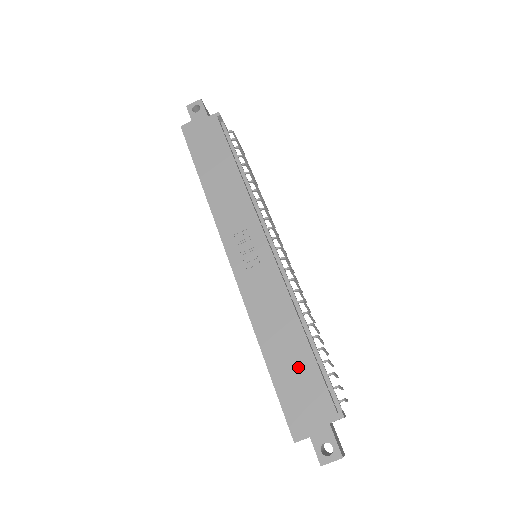
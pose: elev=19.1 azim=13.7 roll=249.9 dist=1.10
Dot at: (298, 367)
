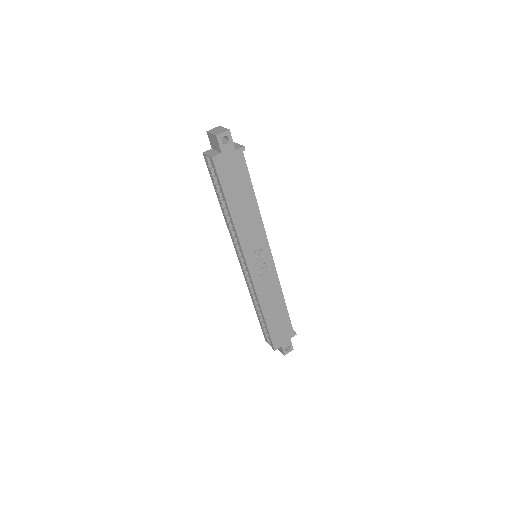
Dot at: (280, 319)
